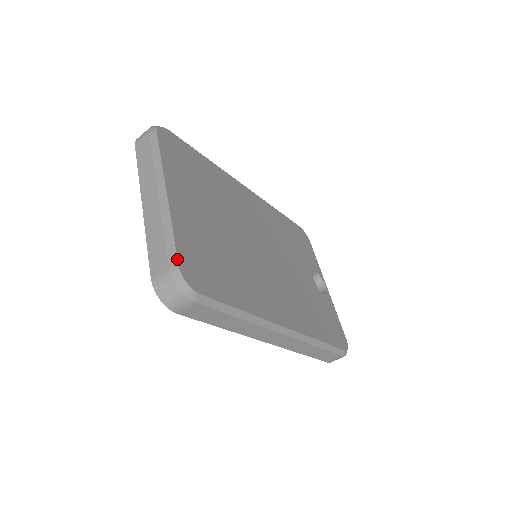
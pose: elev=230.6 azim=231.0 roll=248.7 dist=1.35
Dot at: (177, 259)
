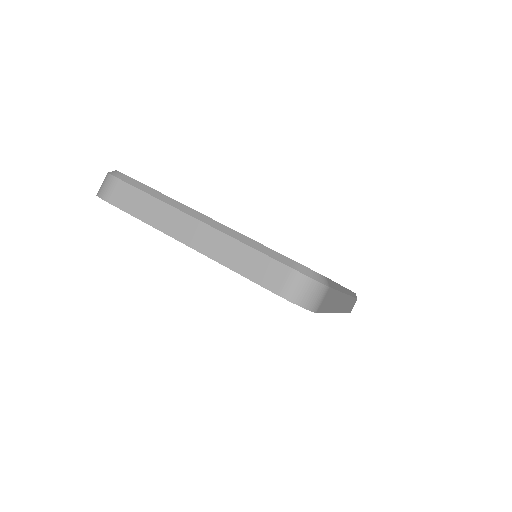
Dot at: (289, 258)
